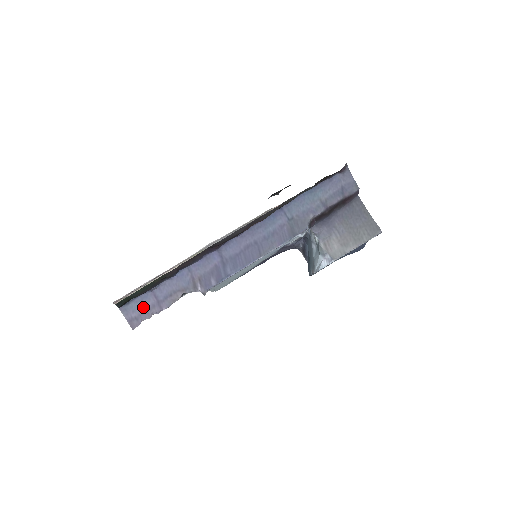
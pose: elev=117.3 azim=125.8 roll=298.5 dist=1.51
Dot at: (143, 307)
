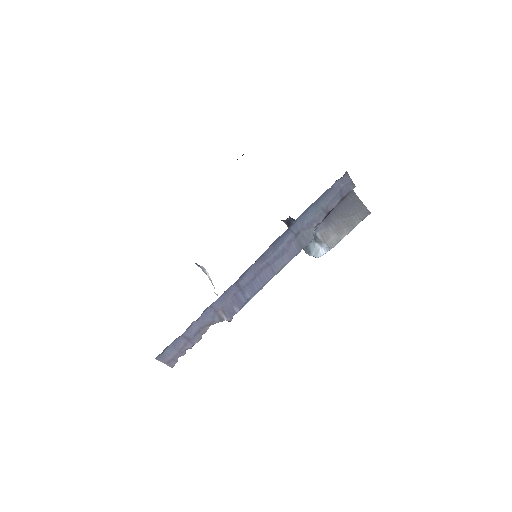
Dot at: (177, 349)
